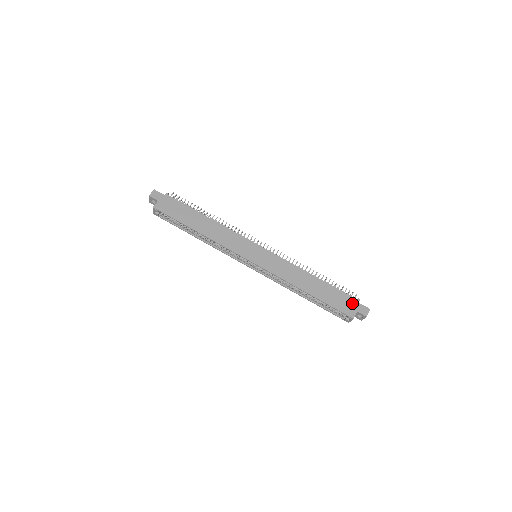
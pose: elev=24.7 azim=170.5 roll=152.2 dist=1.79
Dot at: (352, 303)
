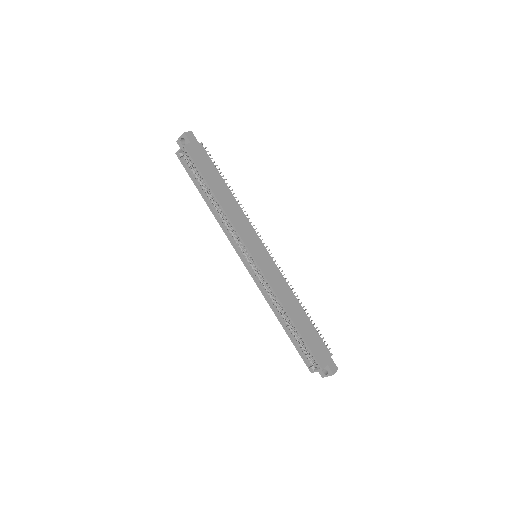
Dot at: (326, 354)
